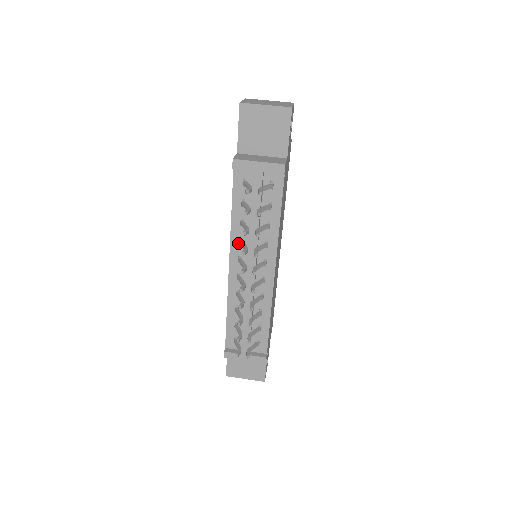
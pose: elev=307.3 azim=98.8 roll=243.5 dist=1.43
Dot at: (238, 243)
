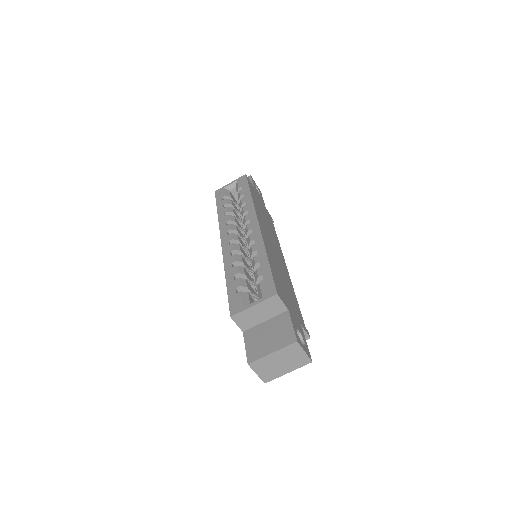
Dot at: occluded
